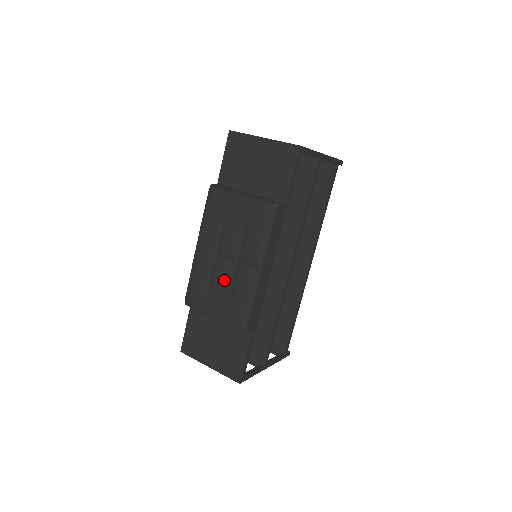
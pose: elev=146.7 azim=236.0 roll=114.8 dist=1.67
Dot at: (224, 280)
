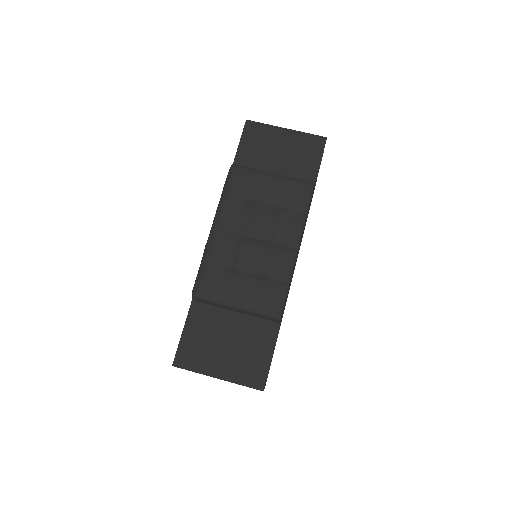
Dot at: (254, 261)
